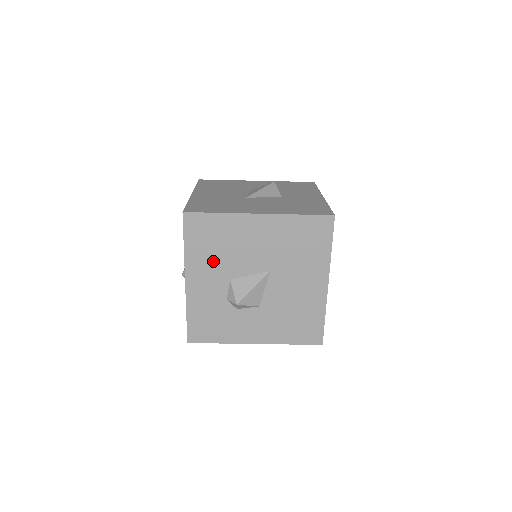
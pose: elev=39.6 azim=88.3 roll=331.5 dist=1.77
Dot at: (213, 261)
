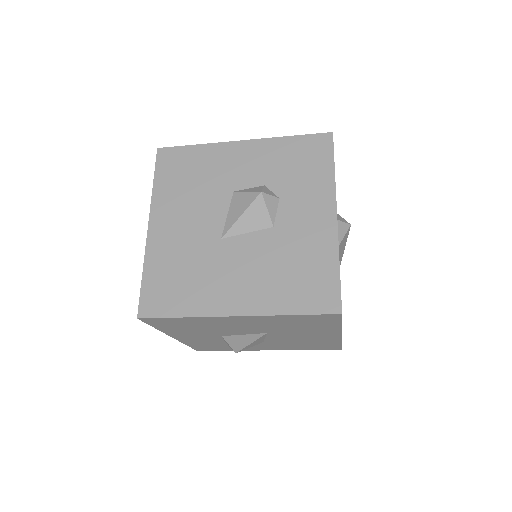
Dot at: (196, 332)
